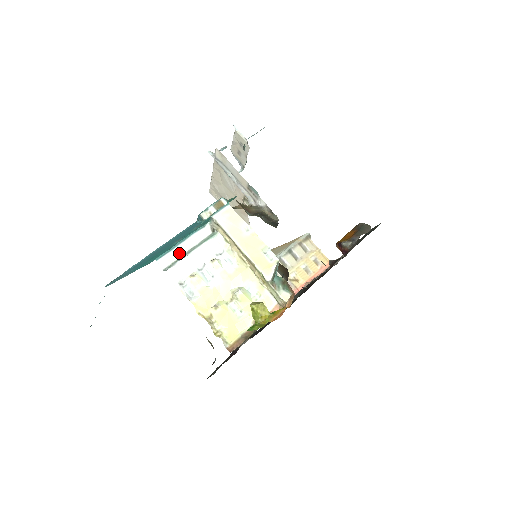
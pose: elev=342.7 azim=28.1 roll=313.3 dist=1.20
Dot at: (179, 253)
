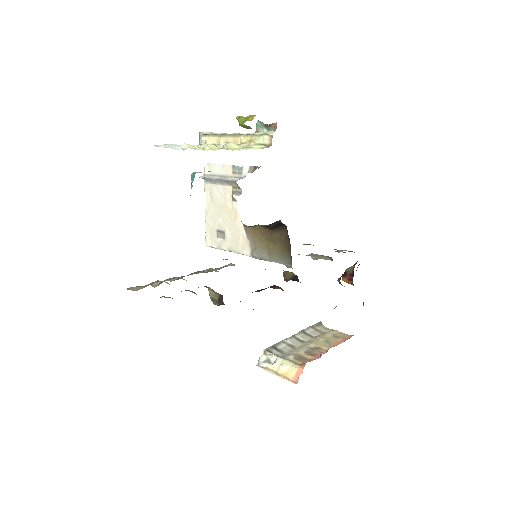
Dot at: occluded
